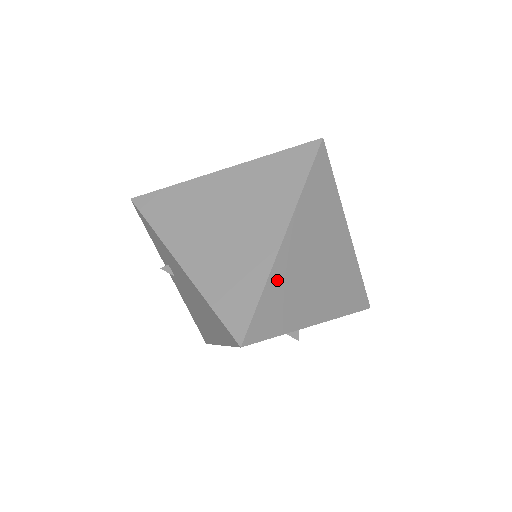
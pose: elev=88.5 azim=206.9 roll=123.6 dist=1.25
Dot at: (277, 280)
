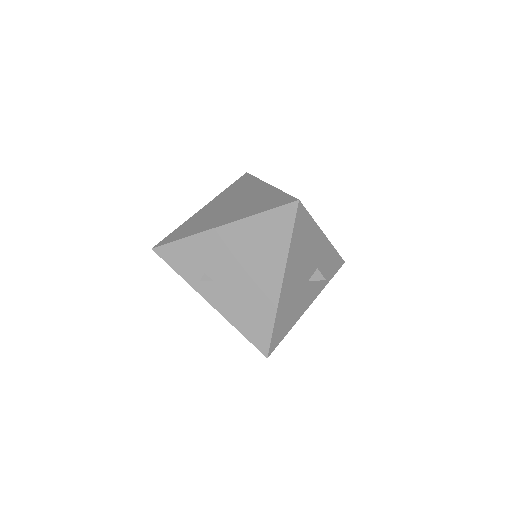
Dot at: occluded
